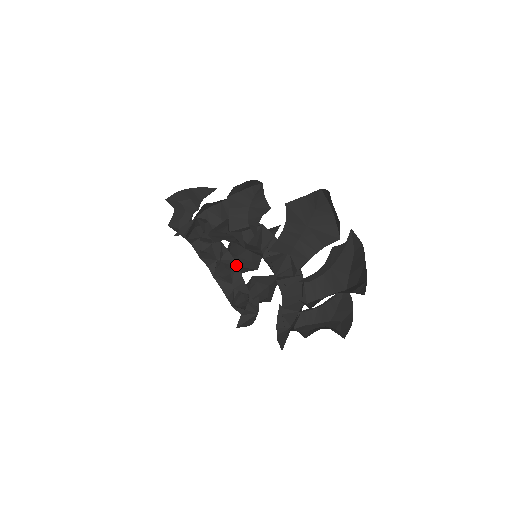
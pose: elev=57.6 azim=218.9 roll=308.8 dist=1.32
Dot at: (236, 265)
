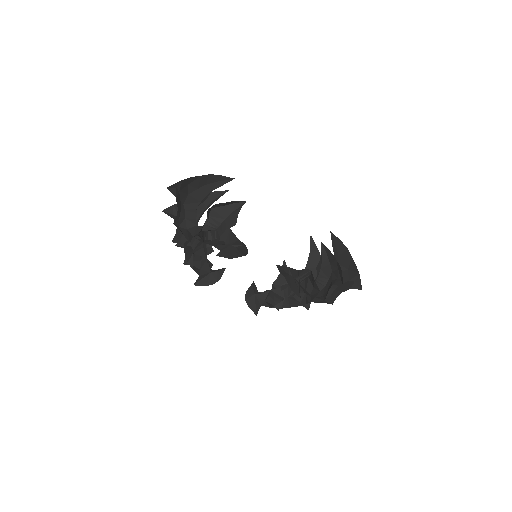
Dot at: occluded
